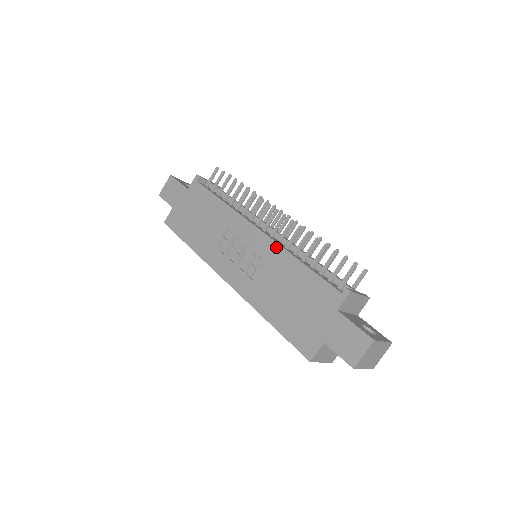
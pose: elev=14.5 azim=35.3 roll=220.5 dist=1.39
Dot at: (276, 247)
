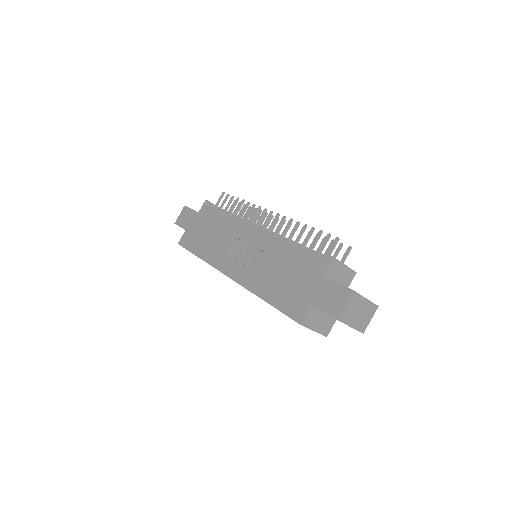
Dot at: (270, 238)
